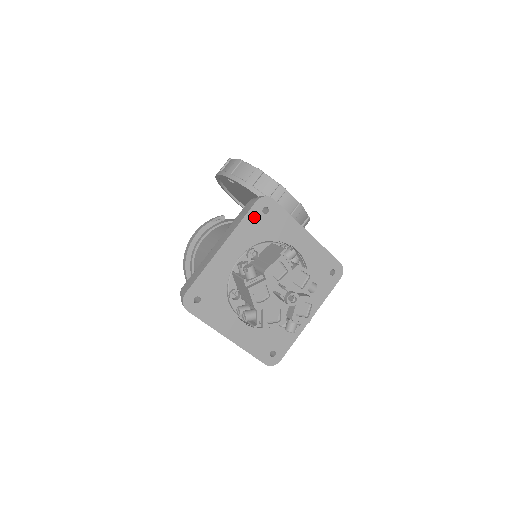
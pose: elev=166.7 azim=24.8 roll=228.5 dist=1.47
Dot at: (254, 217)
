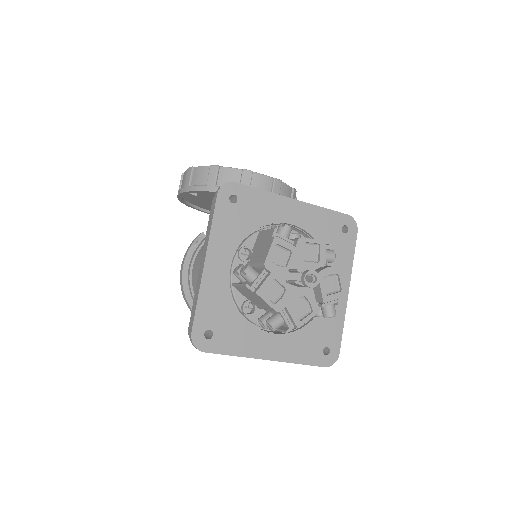
Dot at: (224, 212)
